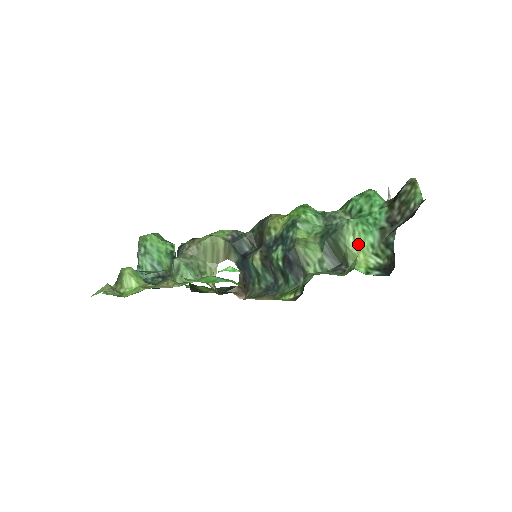
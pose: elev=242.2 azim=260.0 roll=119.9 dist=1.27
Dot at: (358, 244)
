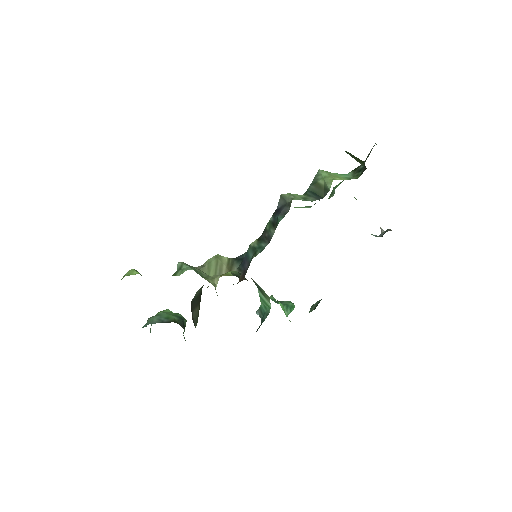
Dot at: (333, 175)
